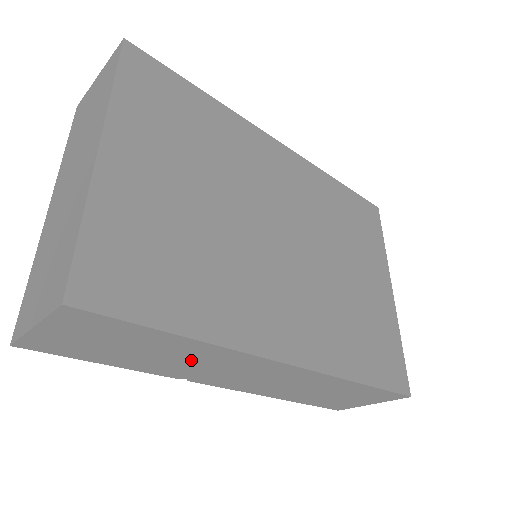
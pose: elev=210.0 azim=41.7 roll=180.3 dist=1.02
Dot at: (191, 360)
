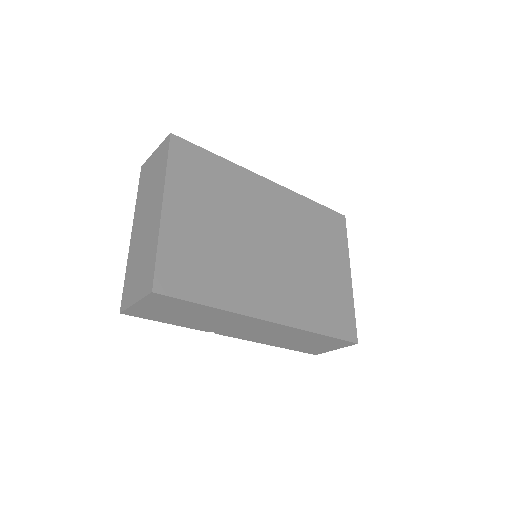
Dot at: (216, 320)
